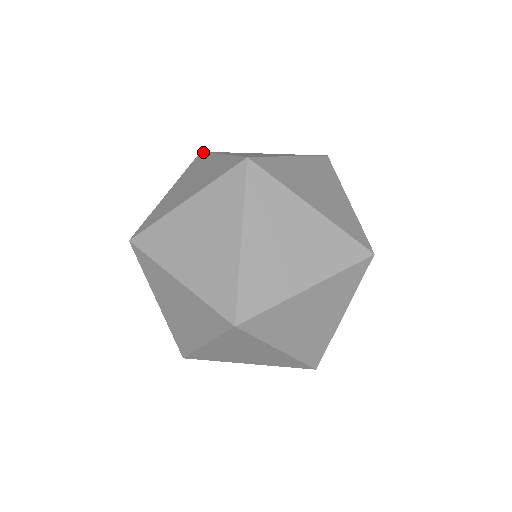
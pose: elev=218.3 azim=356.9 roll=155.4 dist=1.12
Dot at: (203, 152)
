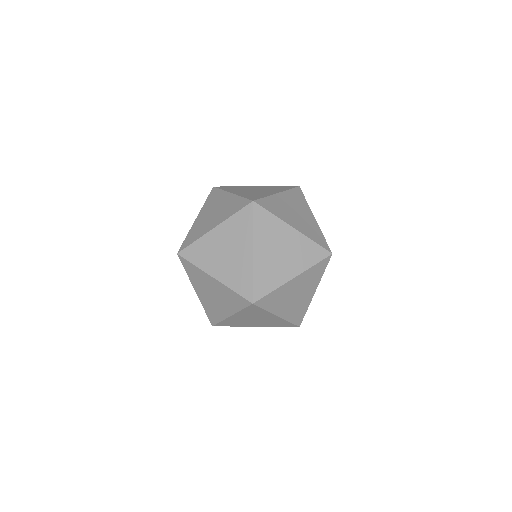
Dot at: (221, 186)
